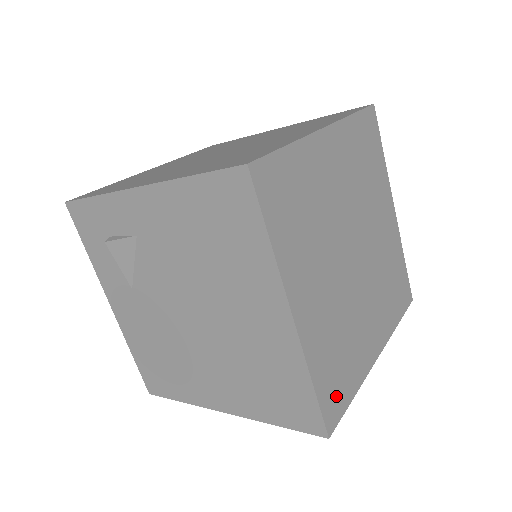
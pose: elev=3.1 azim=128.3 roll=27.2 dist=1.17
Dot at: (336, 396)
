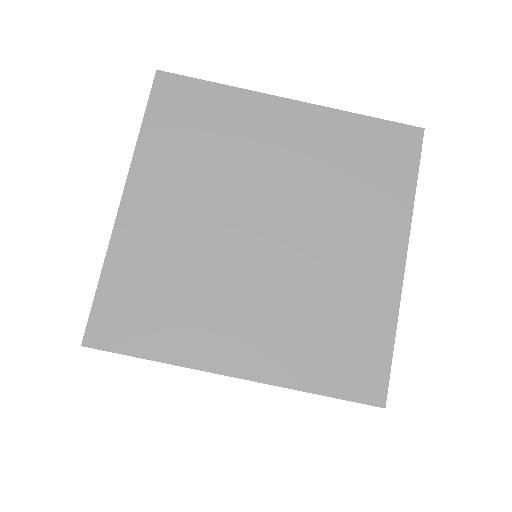
Dot at: (362, 367)
